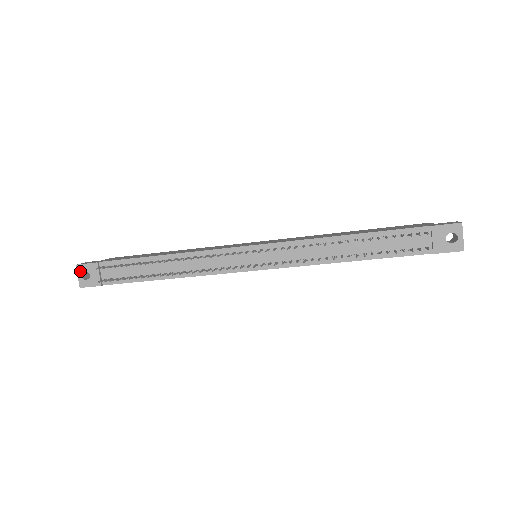
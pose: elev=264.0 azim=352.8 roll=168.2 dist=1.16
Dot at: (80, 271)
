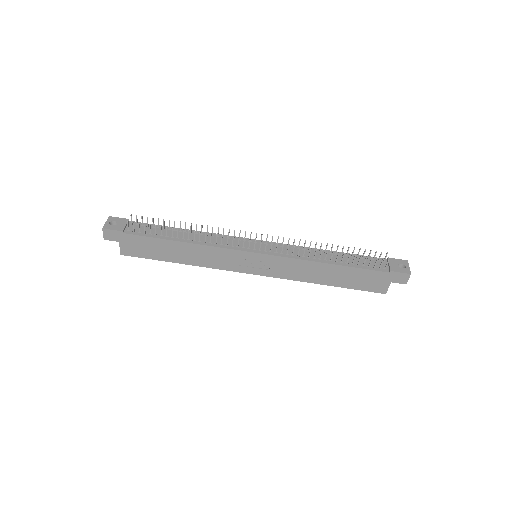
Dot at: (110, 220)
